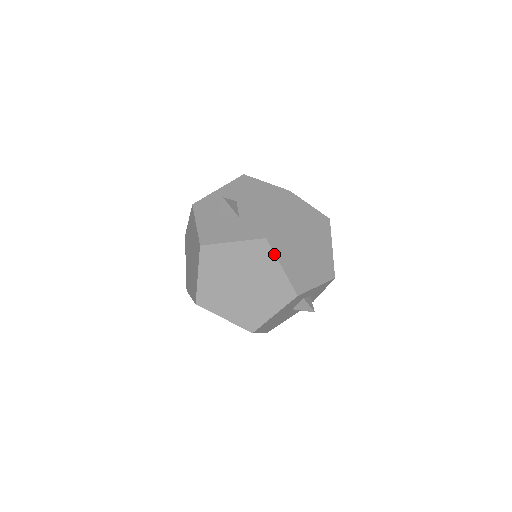
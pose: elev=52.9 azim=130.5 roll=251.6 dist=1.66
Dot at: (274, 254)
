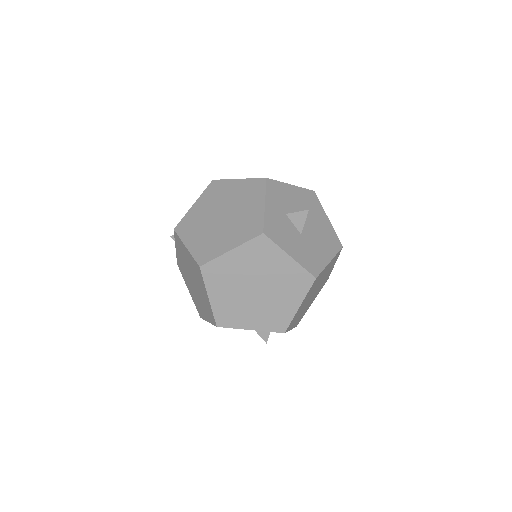
Dot at: (307, 293)
